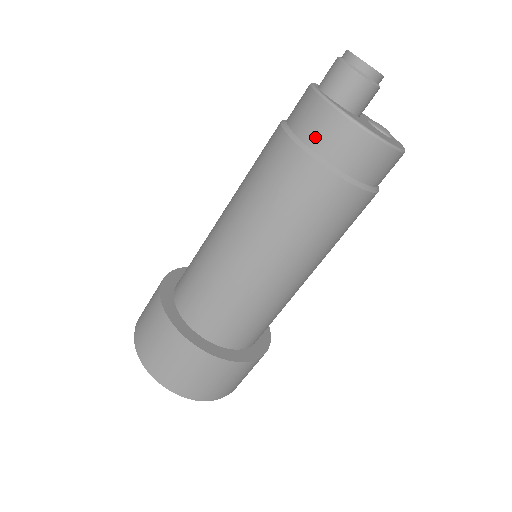
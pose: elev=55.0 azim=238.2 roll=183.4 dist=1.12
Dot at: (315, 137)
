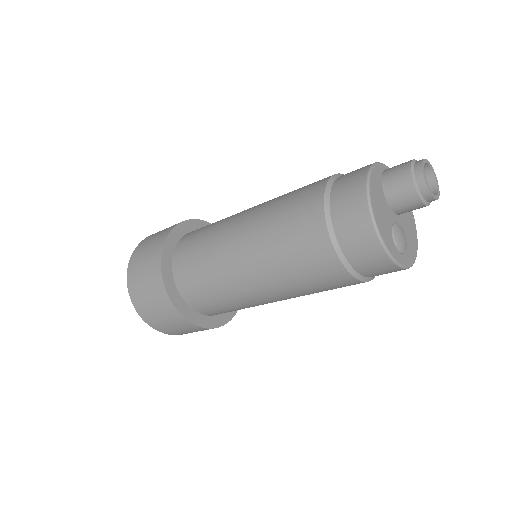
Dot at: (343, 177)
